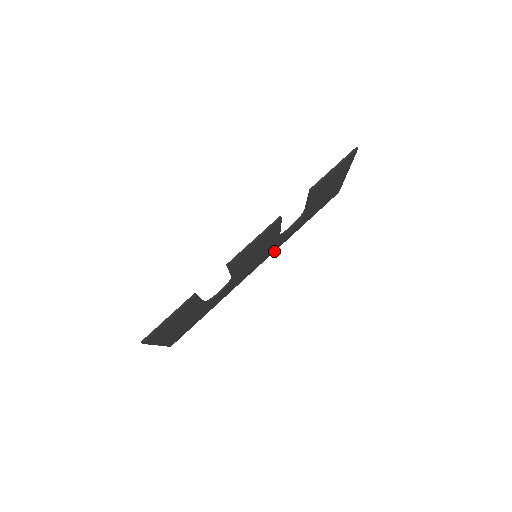
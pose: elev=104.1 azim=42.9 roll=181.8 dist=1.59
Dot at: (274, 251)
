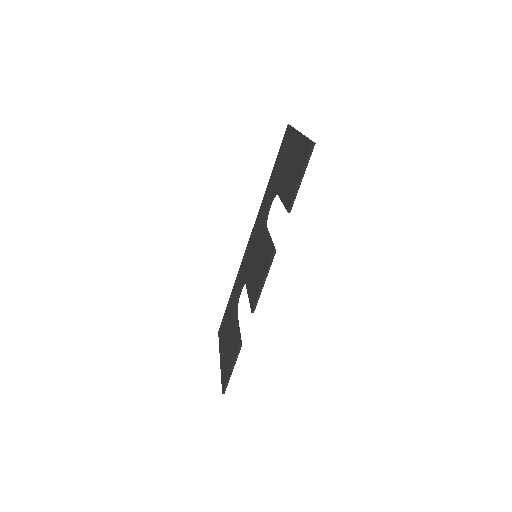
Dot at: occluded
